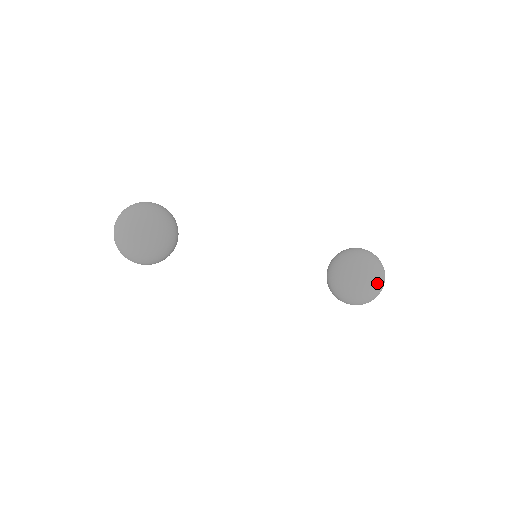
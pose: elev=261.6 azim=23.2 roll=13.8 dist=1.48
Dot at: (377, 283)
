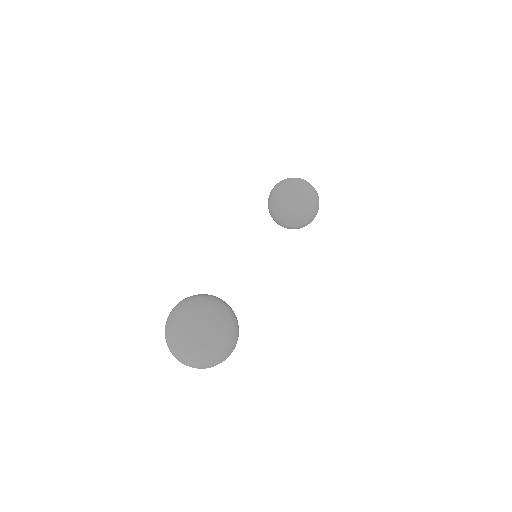
Dot at: occluded
